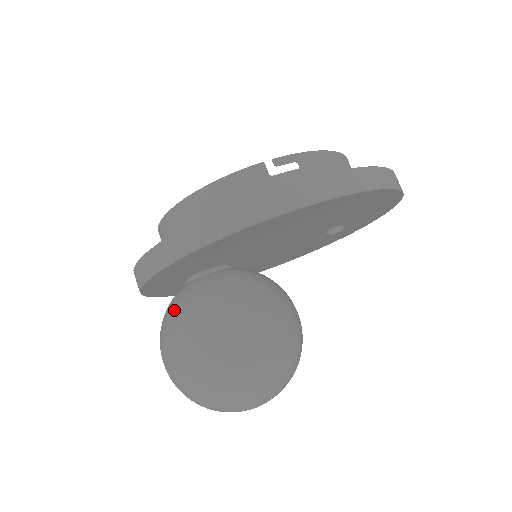
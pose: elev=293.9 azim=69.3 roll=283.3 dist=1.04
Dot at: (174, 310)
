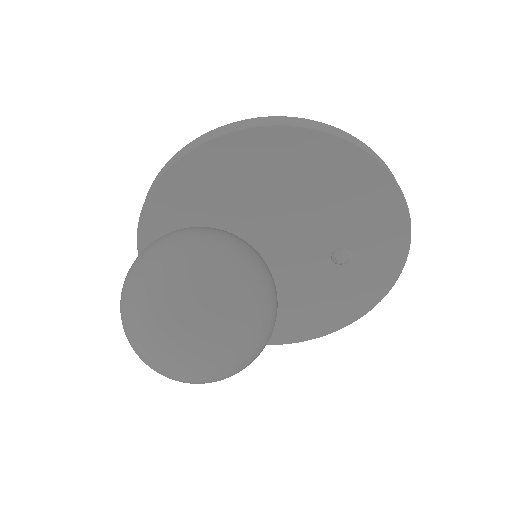
Dot at: occluded
